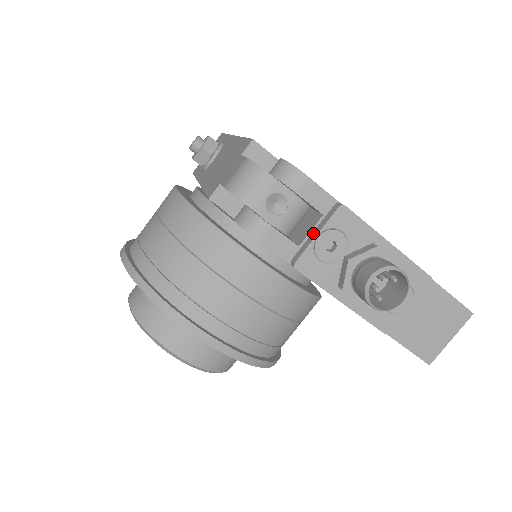
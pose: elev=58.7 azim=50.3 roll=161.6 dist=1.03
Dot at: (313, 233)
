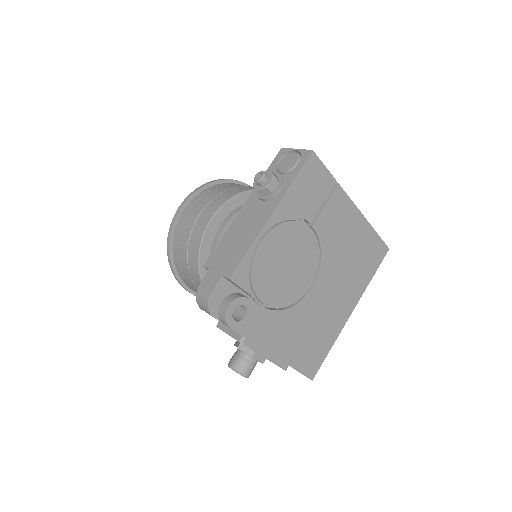
Dot at: (229, 329)
